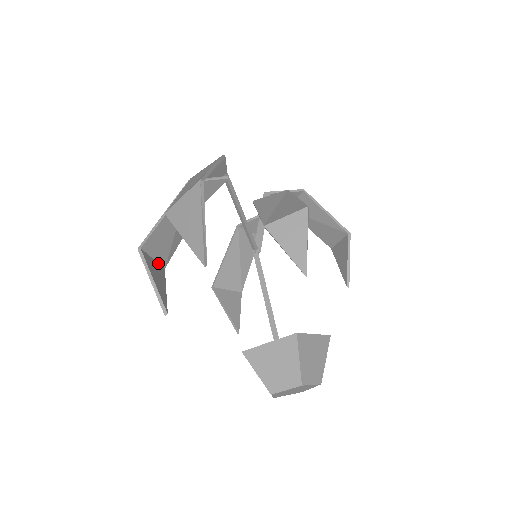
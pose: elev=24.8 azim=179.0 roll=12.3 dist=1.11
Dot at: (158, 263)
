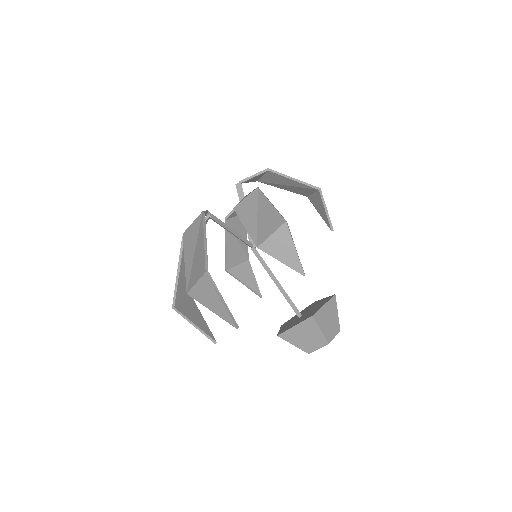
Dot at: (188, 302)
